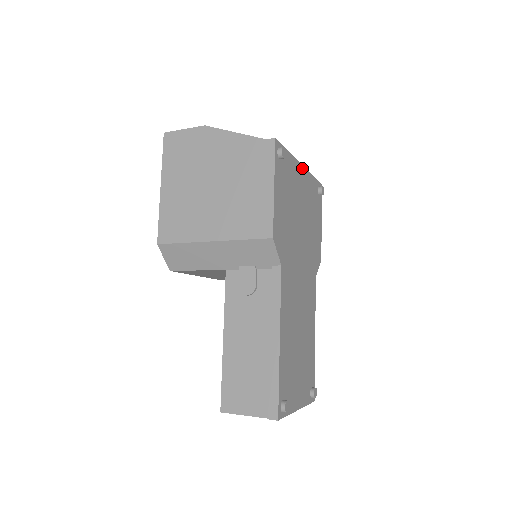
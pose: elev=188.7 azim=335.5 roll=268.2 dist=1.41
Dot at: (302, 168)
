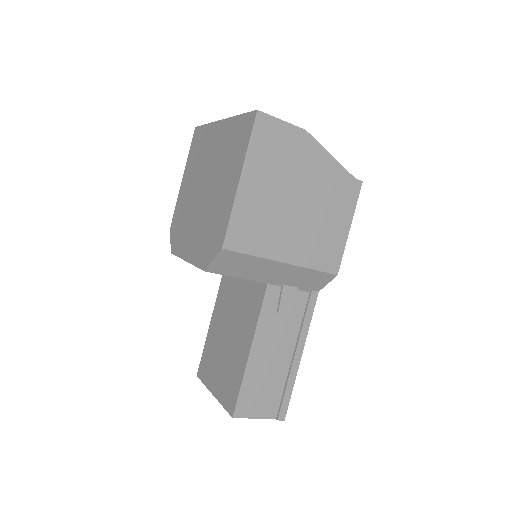
Dot at: occluded
